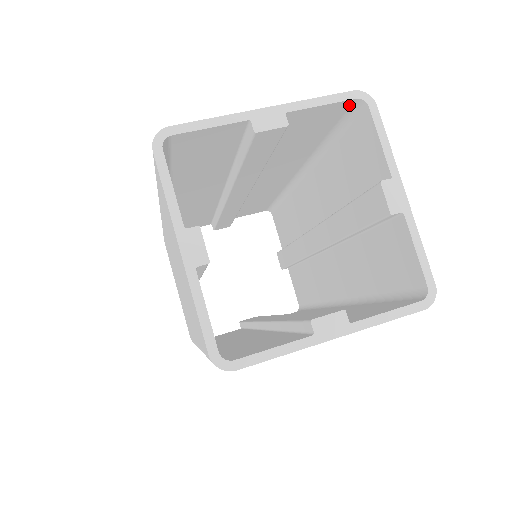
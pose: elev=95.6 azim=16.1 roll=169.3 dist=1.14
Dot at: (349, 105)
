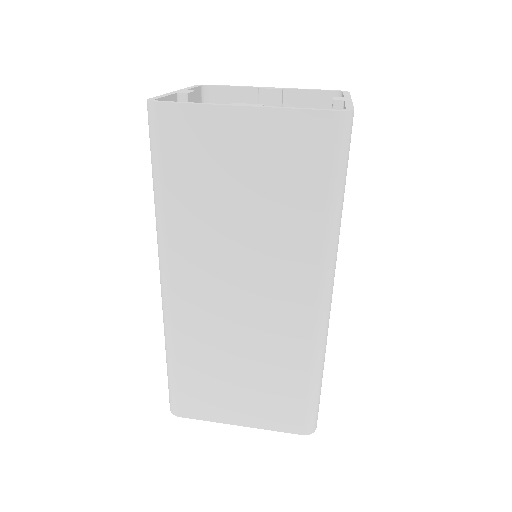
Dot at: occluded
